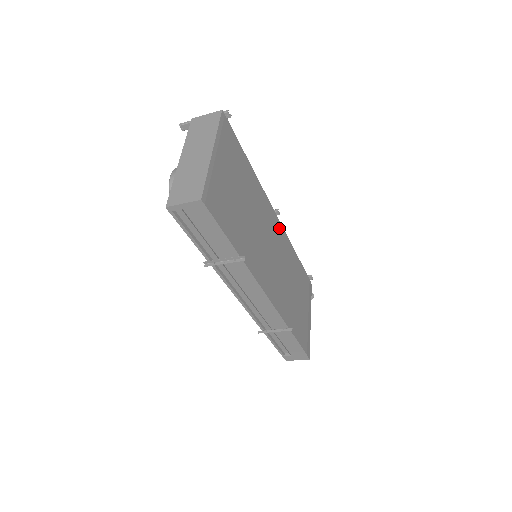
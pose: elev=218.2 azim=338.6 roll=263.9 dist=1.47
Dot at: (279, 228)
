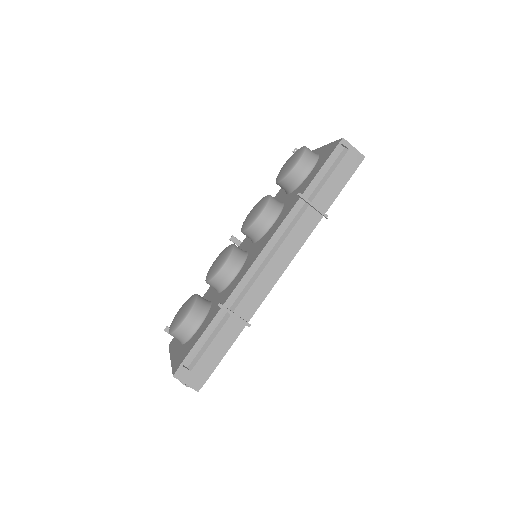
Dot at: occluded
